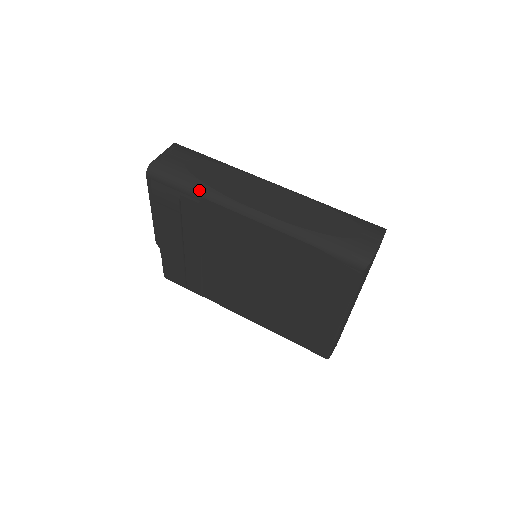
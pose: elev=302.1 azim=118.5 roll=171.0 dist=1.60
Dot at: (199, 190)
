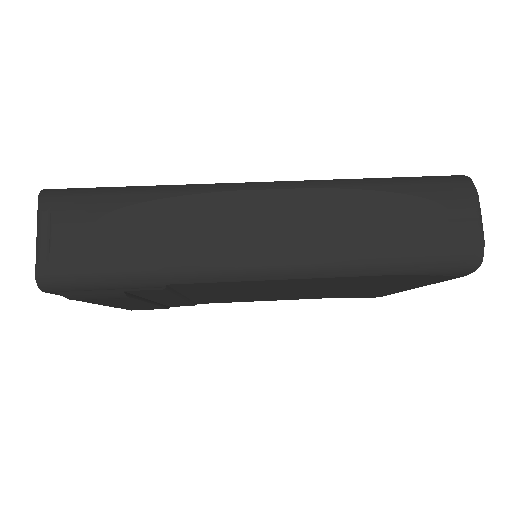
Dot at: (155, 278)
